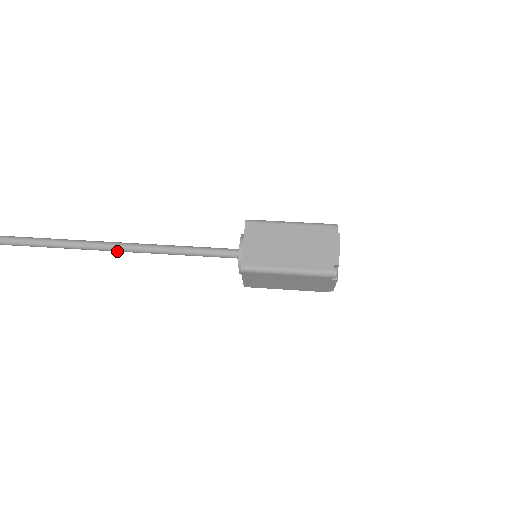
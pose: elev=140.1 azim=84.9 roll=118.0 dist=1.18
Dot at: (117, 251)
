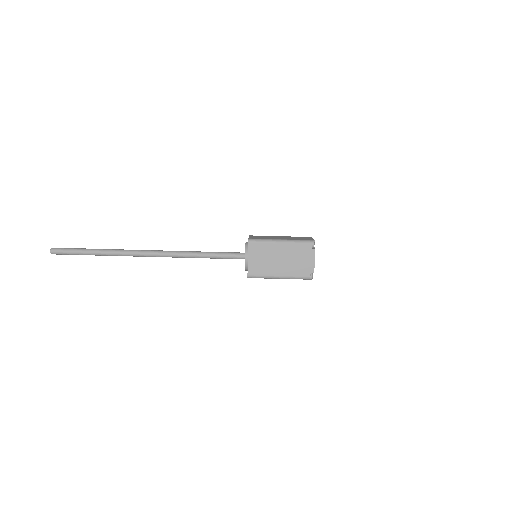
Dot at: occluded
